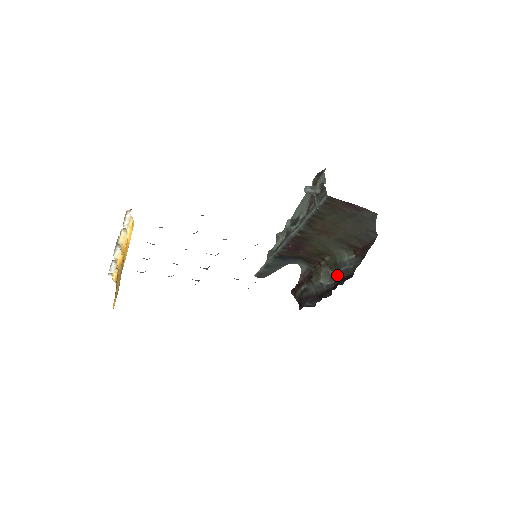
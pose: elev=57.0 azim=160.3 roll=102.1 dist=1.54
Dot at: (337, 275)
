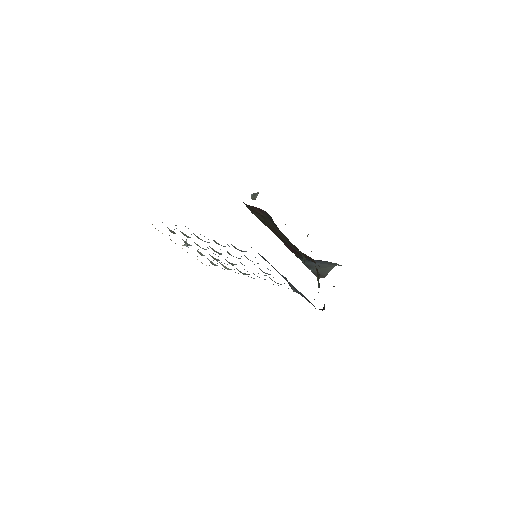
Dot at: occluded
